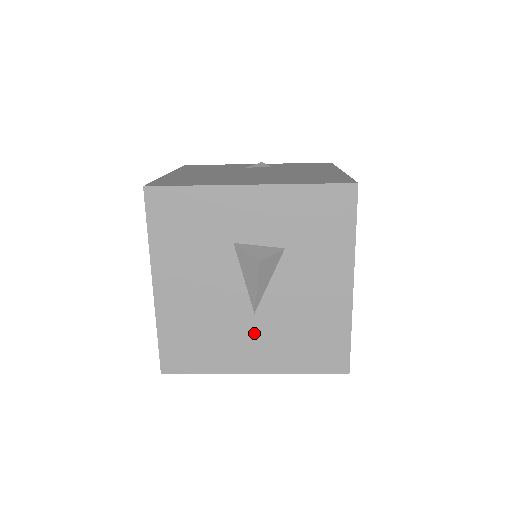
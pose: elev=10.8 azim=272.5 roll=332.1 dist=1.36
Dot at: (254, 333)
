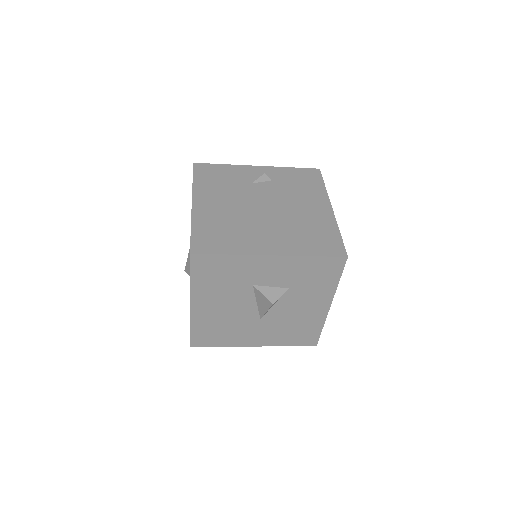
Dot at: (258, 328)
